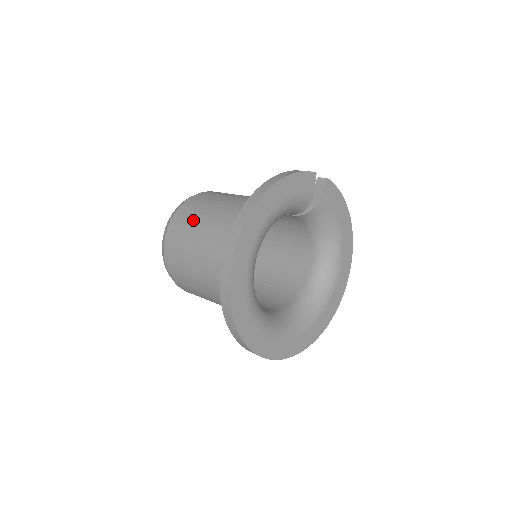
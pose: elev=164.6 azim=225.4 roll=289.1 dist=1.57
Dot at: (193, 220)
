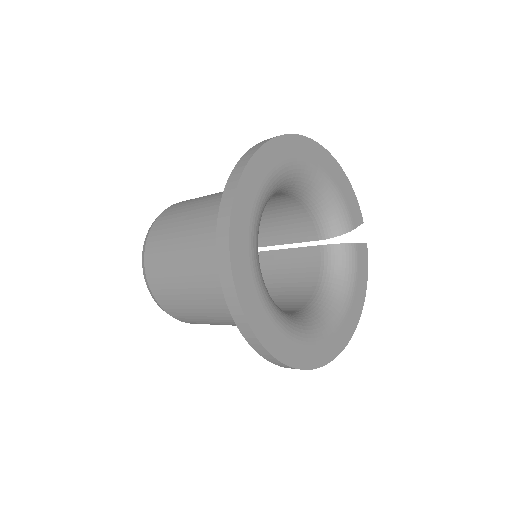
Dot at: occluded
